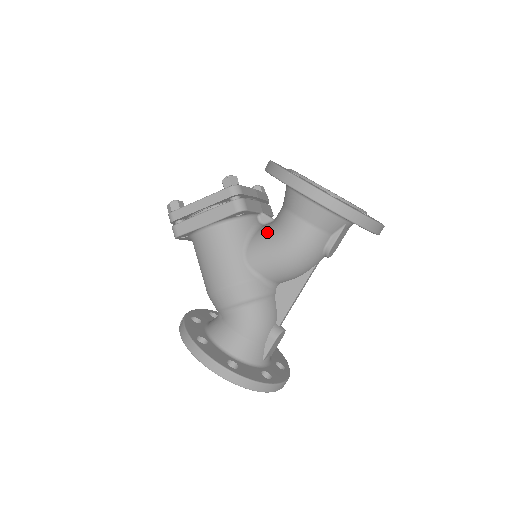
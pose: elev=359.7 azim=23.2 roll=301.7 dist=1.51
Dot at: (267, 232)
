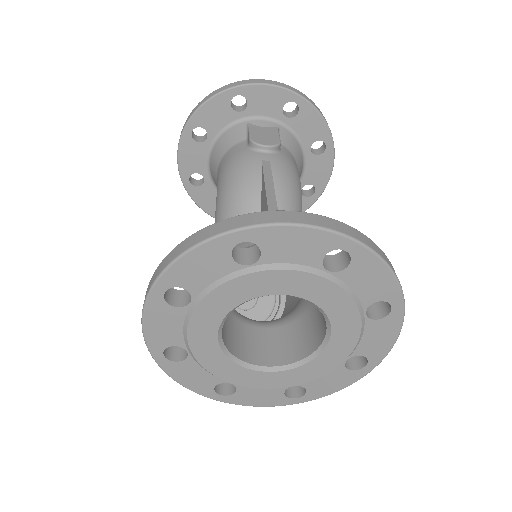
Dot at: occluded
